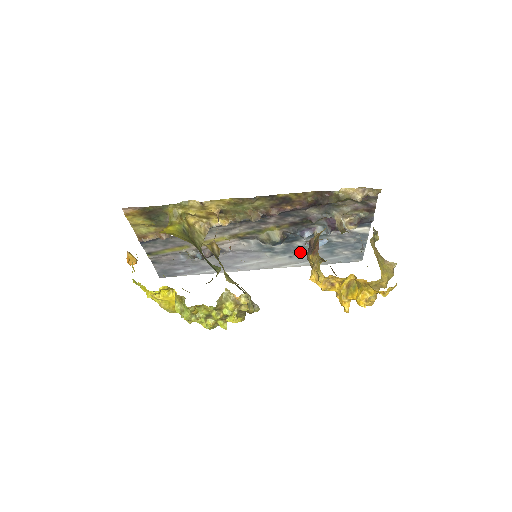
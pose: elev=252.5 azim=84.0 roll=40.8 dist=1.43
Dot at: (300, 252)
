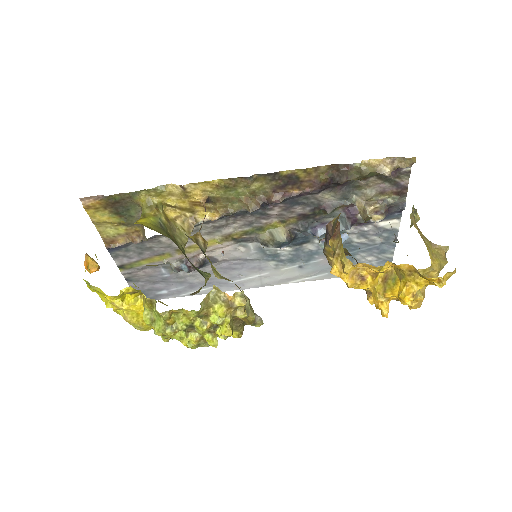
Dot at: (312, 259)
